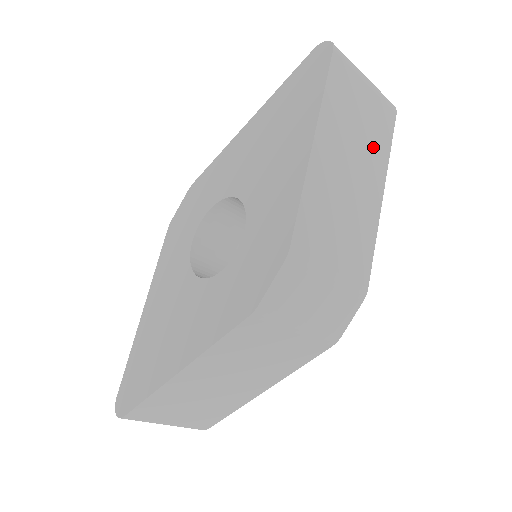
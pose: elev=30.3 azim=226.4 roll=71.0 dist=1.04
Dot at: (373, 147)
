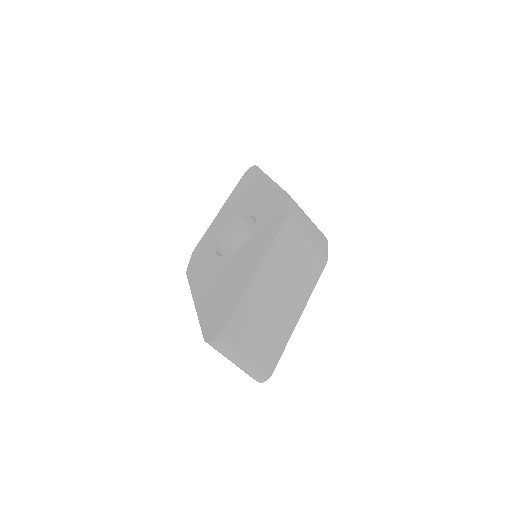
Dot at: occluded
